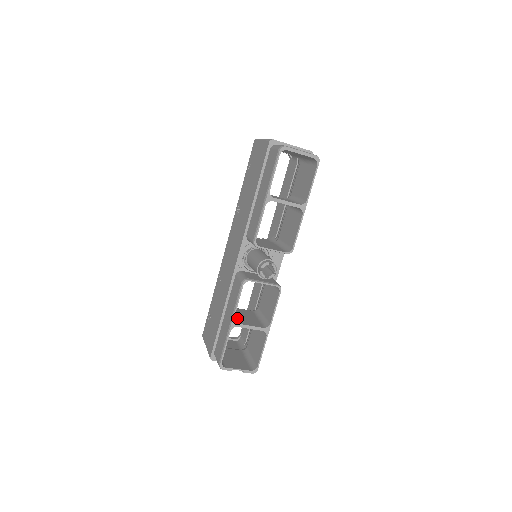
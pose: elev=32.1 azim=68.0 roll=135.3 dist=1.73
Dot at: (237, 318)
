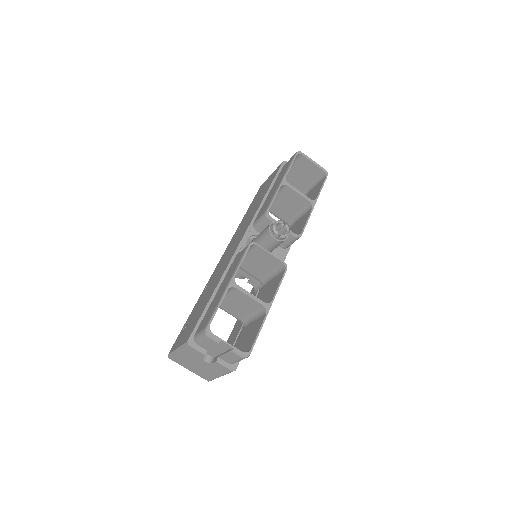
Dot at: occluded
